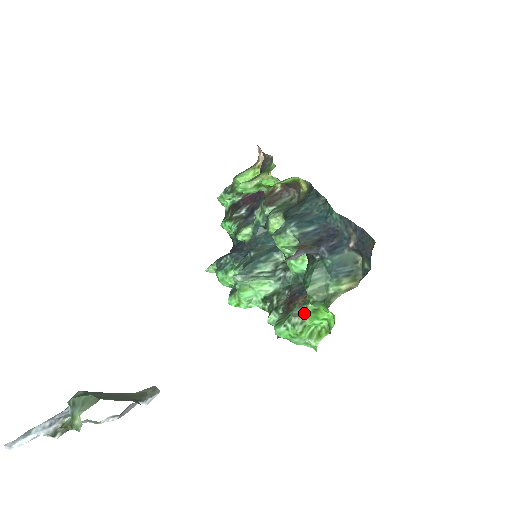
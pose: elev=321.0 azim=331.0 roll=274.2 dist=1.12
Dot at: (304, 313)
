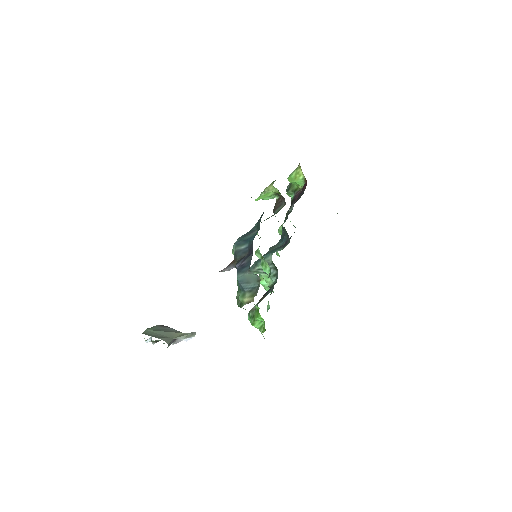
Dot at: (255, 310)
